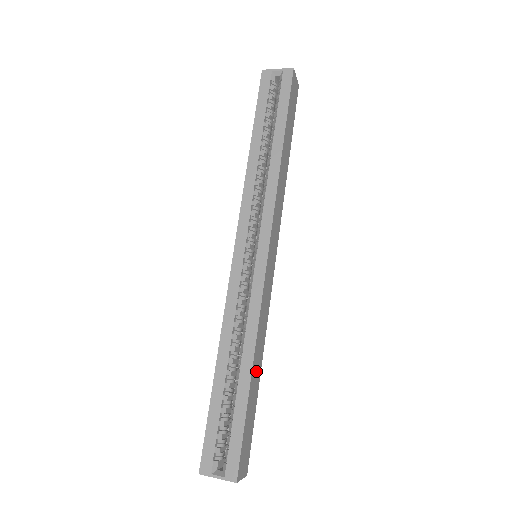
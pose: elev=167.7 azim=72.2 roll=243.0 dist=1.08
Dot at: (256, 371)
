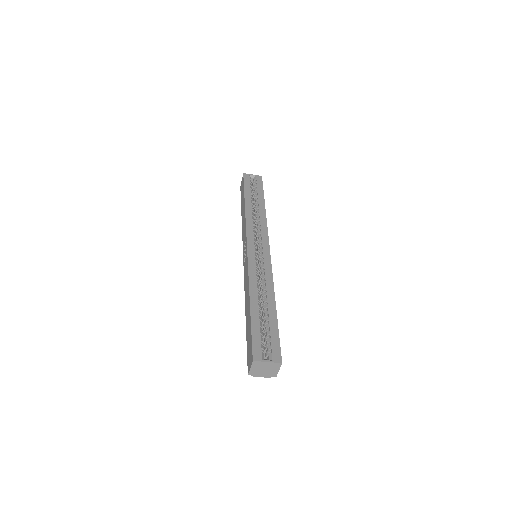
Dot at: occluded
